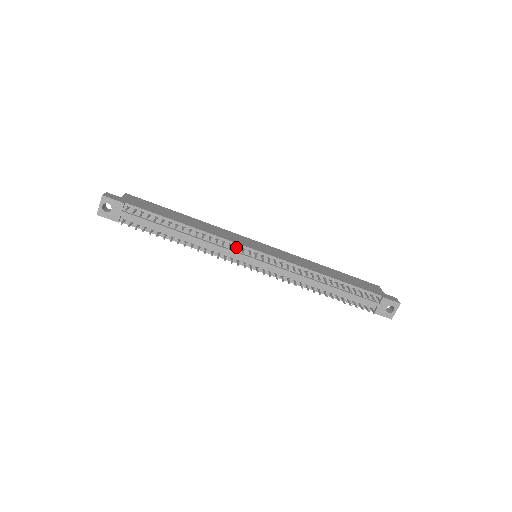
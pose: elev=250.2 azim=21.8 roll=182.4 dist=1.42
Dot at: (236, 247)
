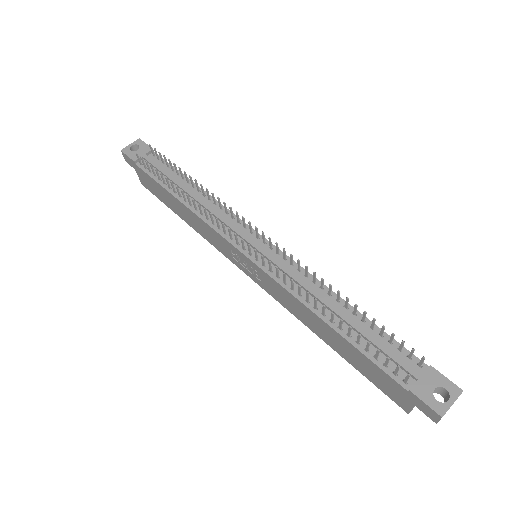
Dot at: (238, 218)
